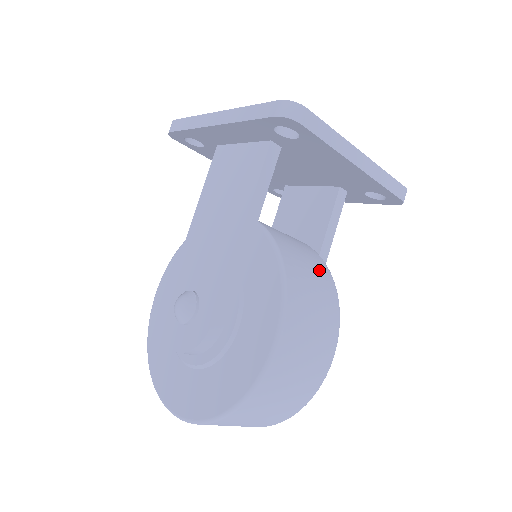
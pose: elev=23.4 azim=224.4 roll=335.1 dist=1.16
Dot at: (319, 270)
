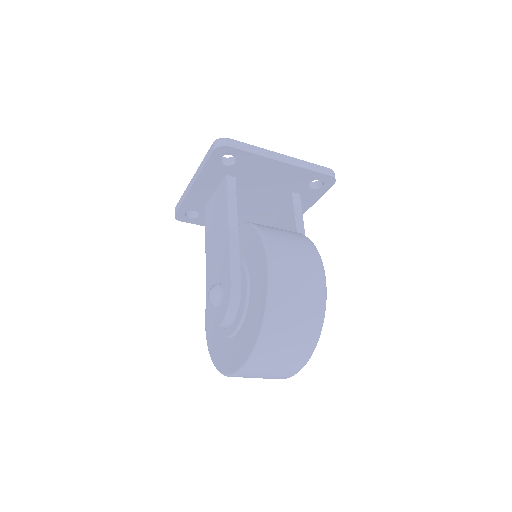
Dot at: (292, 233)
